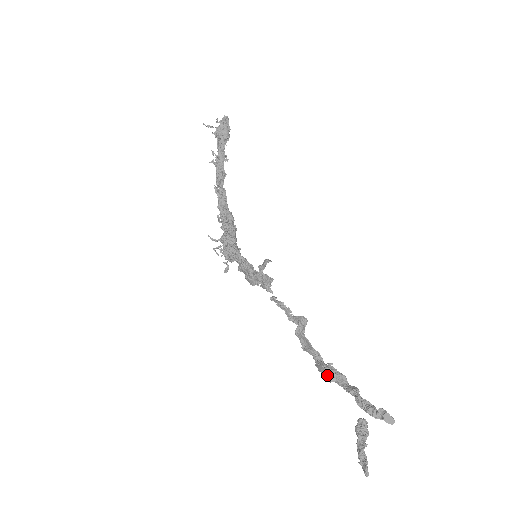
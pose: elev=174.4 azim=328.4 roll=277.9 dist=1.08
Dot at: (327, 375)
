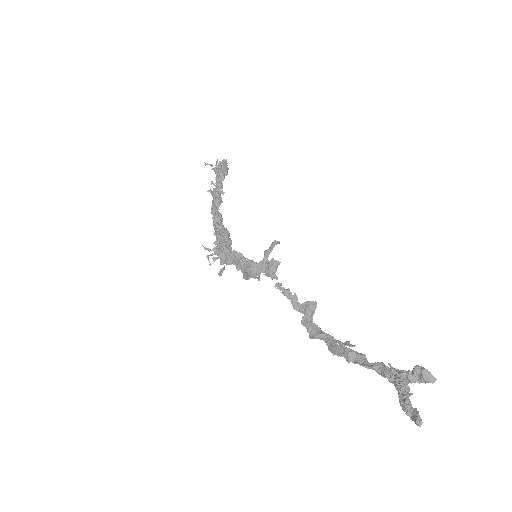
Dot at: (345, 352)
